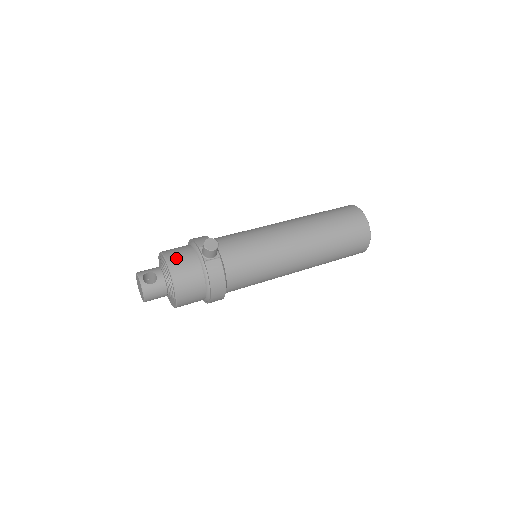
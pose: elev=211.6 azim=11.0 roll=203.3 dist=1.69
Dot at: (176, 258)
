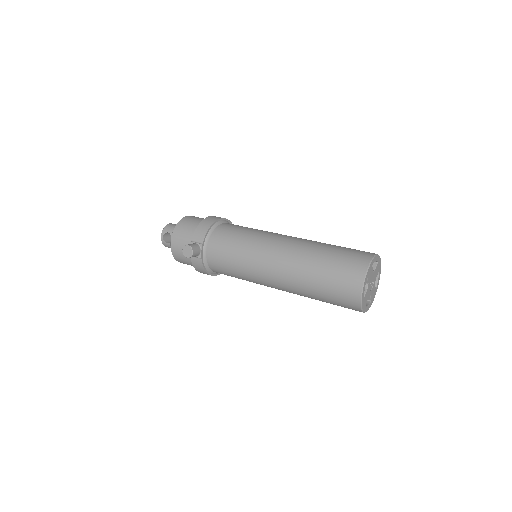
Dot at: (177, 239)
